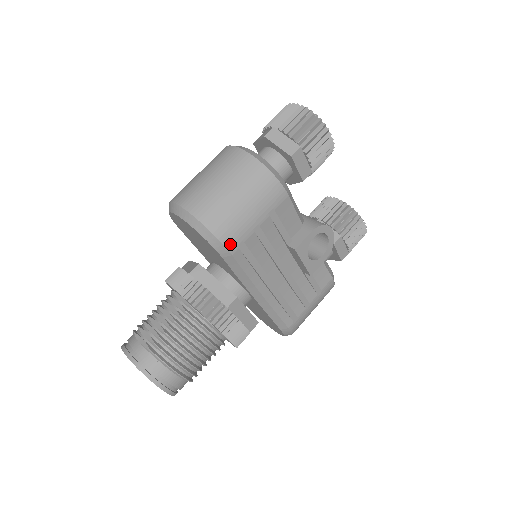
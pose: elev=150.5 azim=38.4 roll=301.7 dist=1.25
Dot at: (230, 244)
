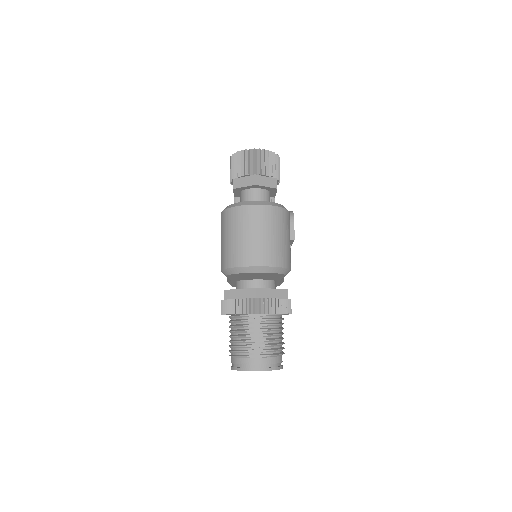
Dot at: (290, 266)
